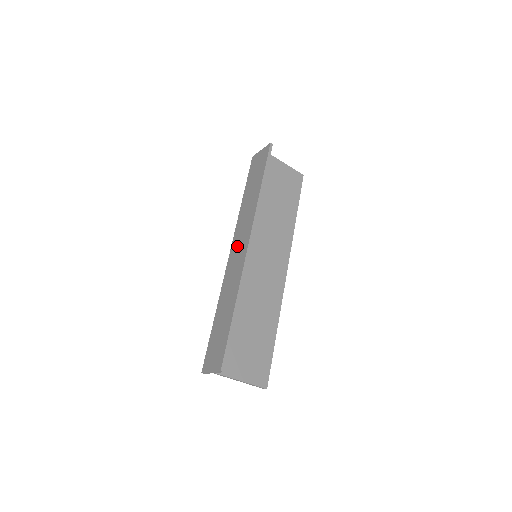
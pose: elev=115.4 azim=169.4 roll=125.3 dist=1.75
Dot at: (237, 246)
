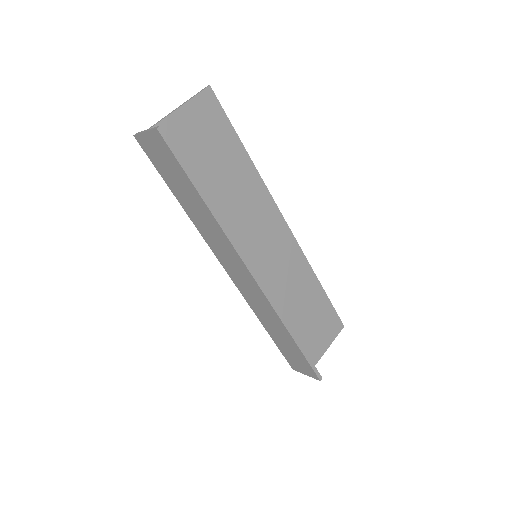
Dot at: (234, 271)
